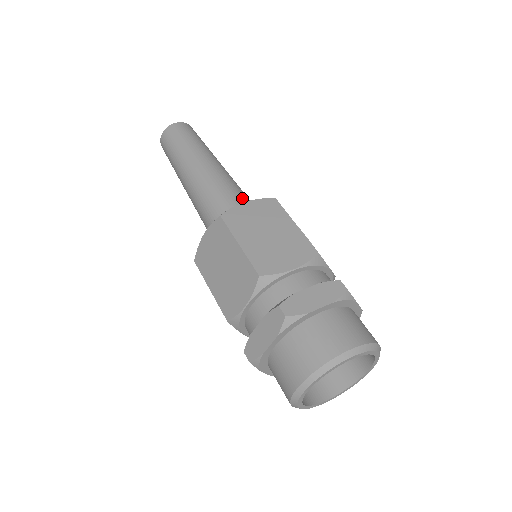
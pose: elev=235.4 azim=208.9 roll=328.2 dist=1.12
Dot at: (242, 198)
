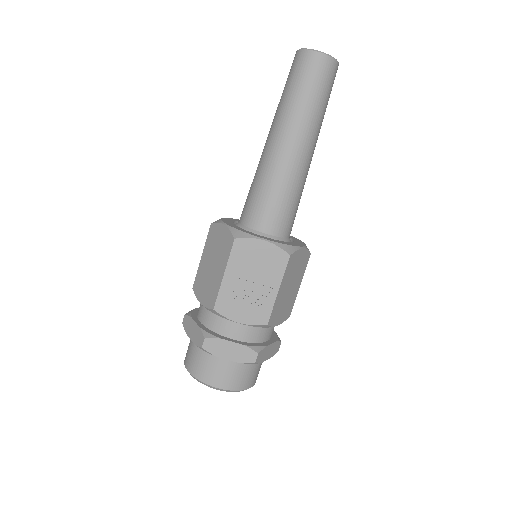
Dot at: (257, 204)
